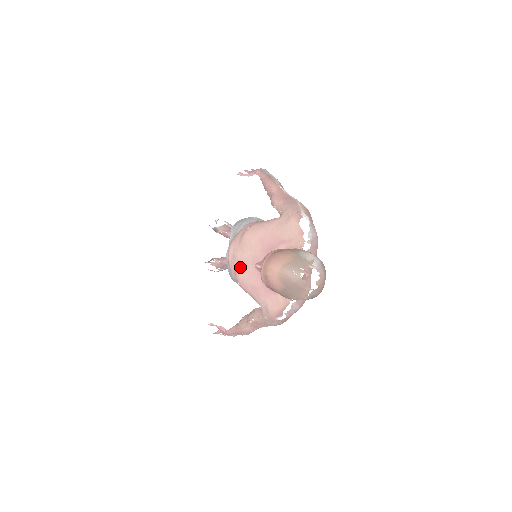
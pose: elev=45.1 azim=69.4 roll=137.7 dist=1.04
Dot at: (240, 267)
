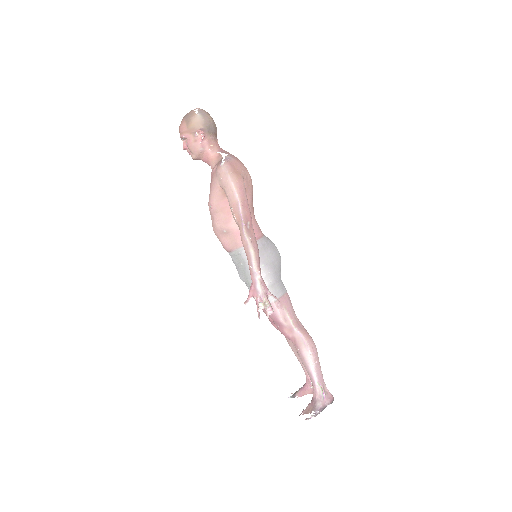
Dot at: (208, 204)
